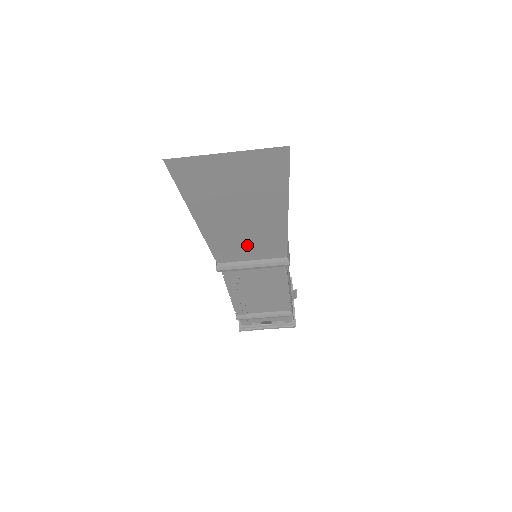
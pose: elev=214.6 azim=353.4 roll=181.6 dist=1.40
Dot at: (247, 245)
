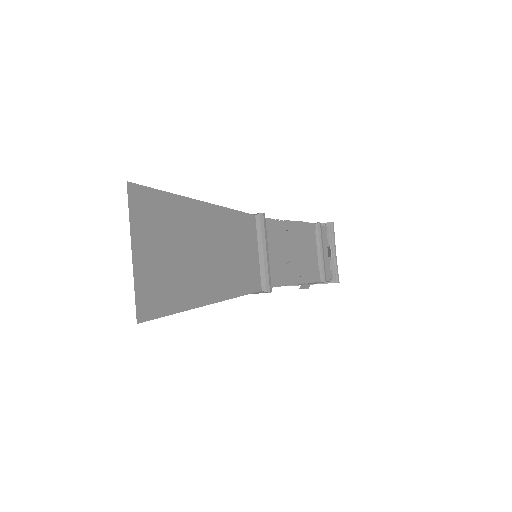
Dot at: occluded
